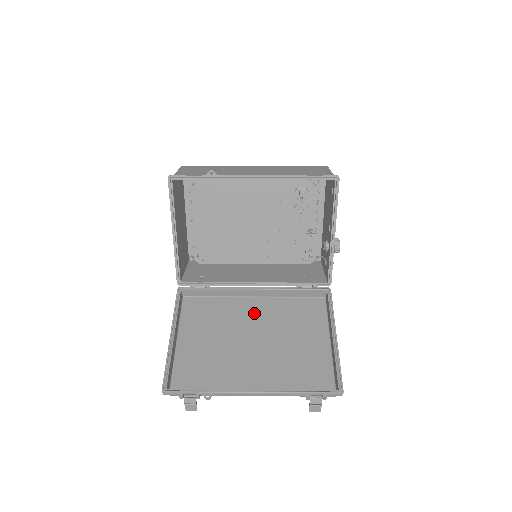
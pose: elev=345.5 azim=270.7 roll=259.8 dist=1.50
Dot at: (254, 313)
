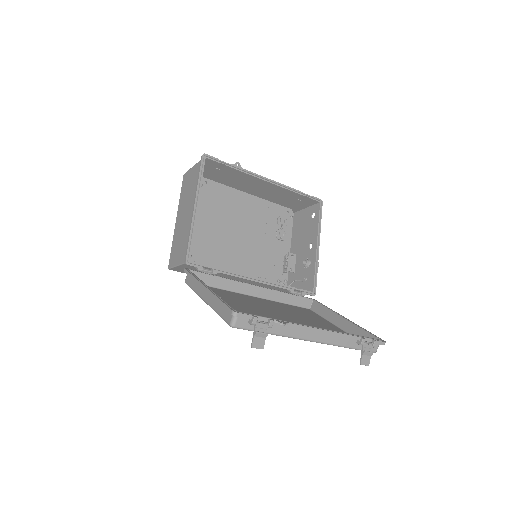
Dot at: (262, 303)
